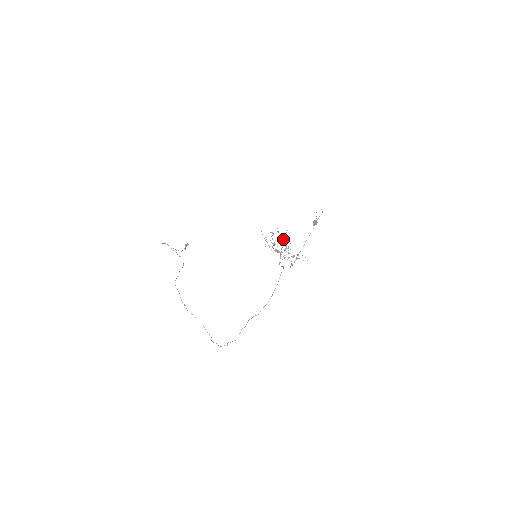
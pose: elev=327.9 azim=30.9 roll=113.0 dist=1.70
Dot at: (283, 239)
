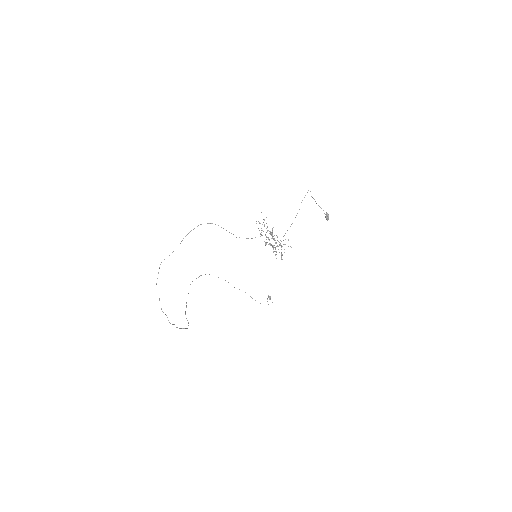
Dot at: occluded
